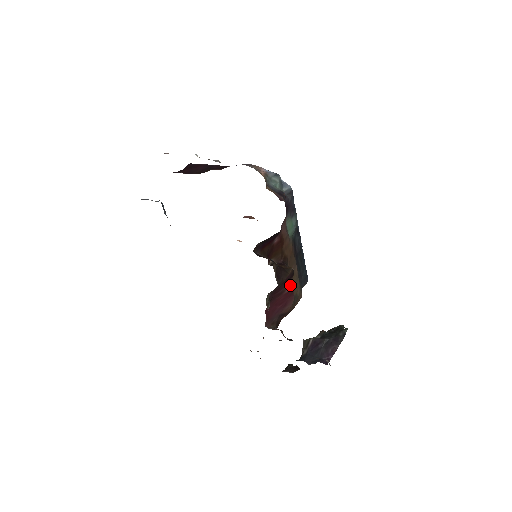
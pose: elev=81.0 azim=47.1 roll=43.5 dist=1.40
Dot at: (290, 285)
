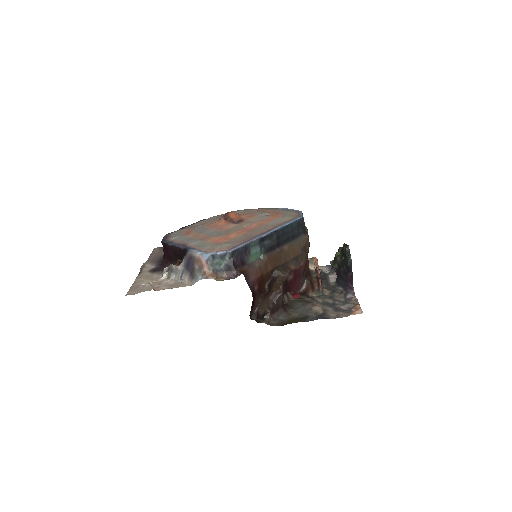
Dot at: (290, 276)
